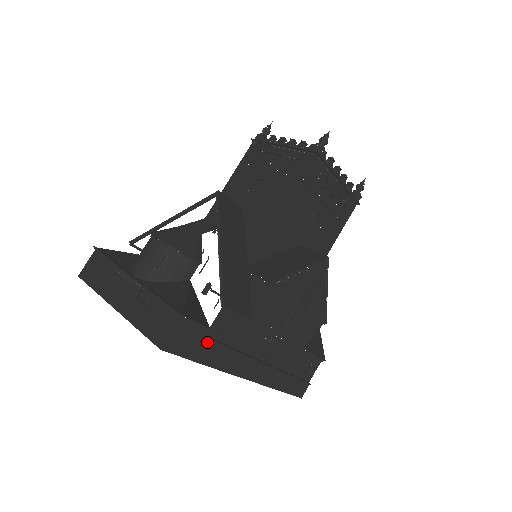
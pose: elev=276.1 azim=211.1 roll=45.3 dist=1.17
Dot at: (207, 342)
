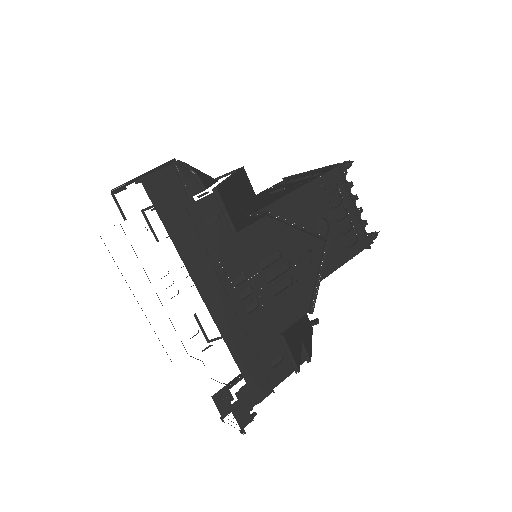
Dot at: (185, 214)
